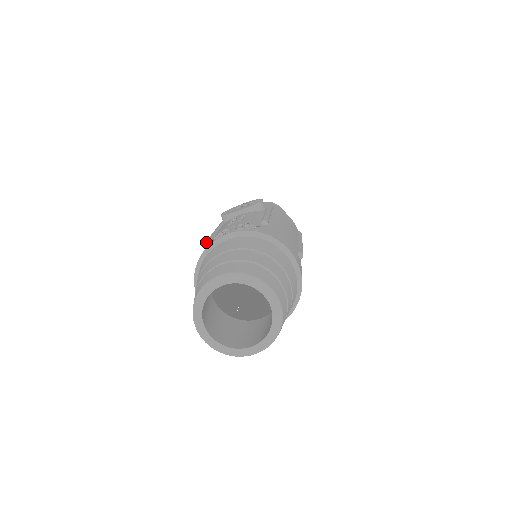
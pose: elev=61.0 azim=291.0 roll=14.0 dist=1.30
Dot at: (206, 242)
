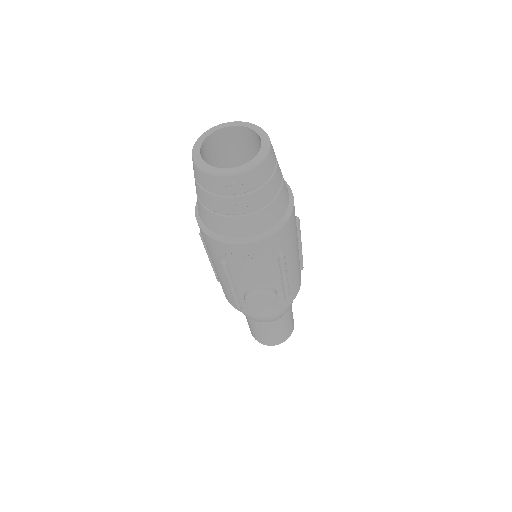
Dot at: occluded
